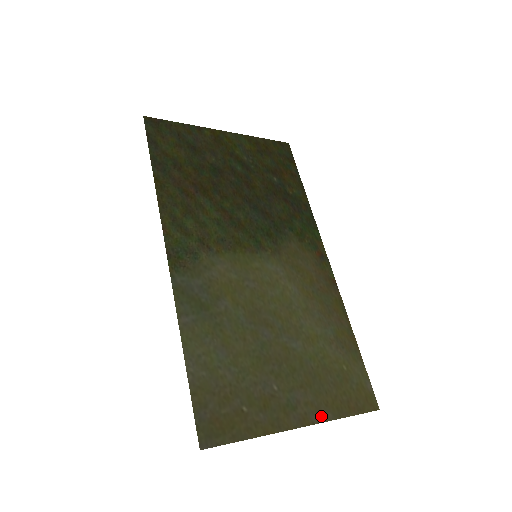
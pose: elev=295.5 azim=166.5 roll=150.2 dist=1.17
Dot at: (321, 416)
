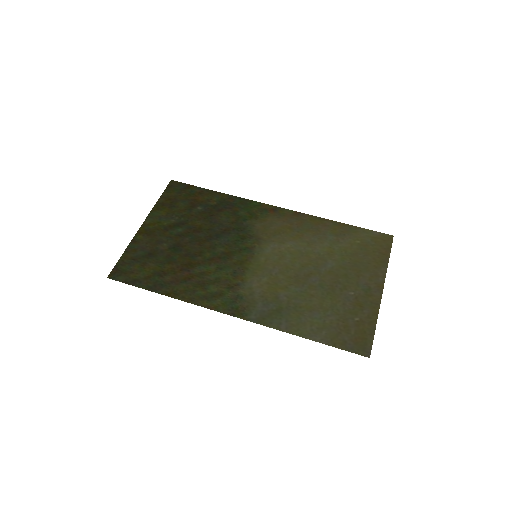
Dot at: (381, 275)
